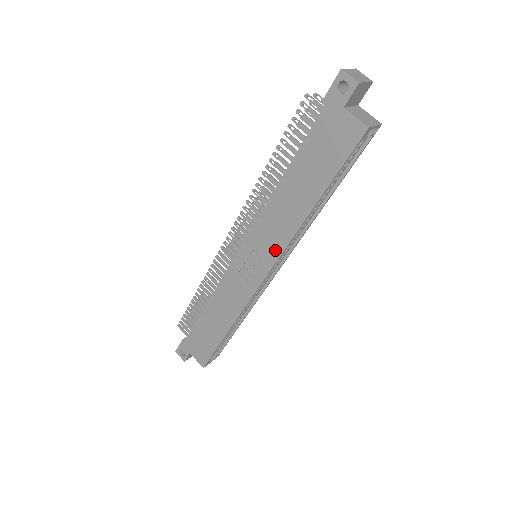
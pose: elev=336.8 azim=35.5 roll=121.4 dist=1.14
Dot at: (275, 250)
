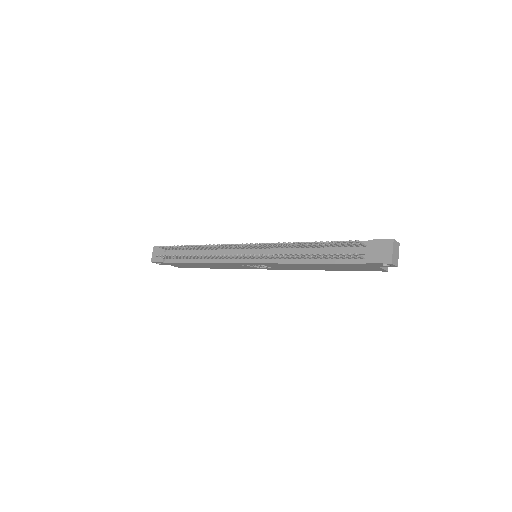
Dot at: (282, 269)
